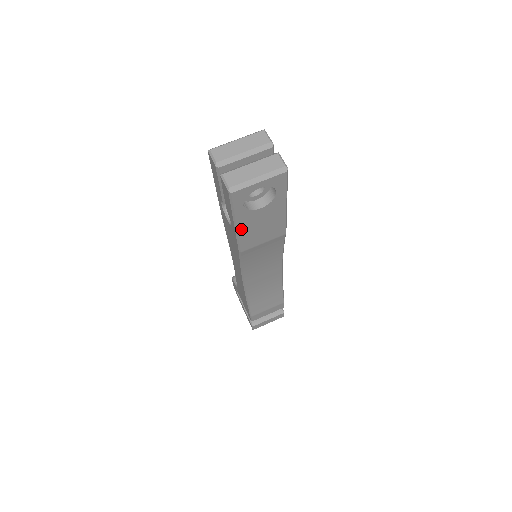
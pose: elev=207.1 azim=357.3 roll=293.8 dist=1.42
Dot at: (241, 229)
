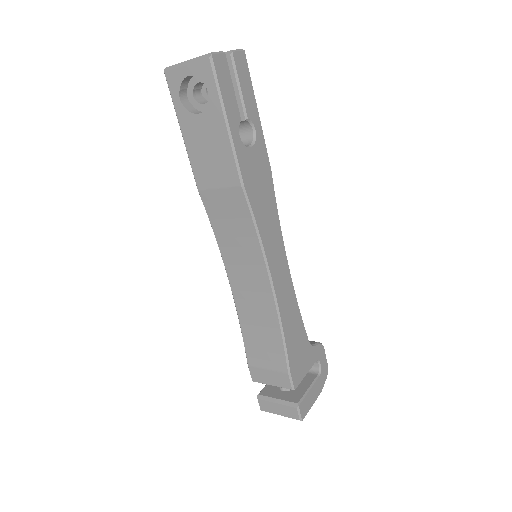
Dot at: (188, 143)
